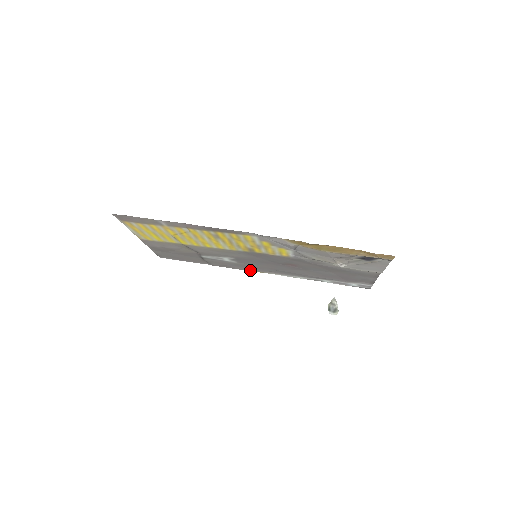
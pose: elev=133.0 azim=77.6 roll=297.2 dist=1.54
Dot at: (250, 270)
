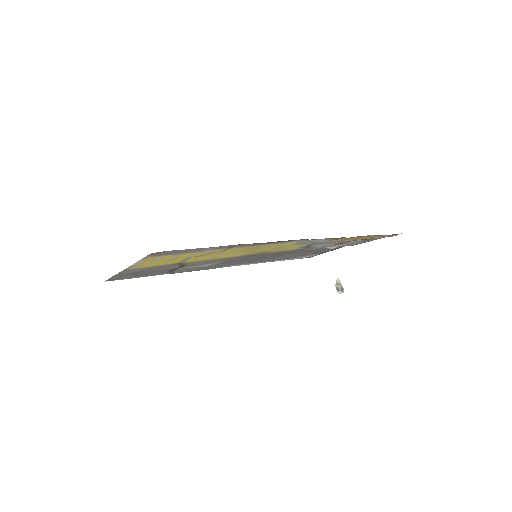
Dot at: (212, 268)
